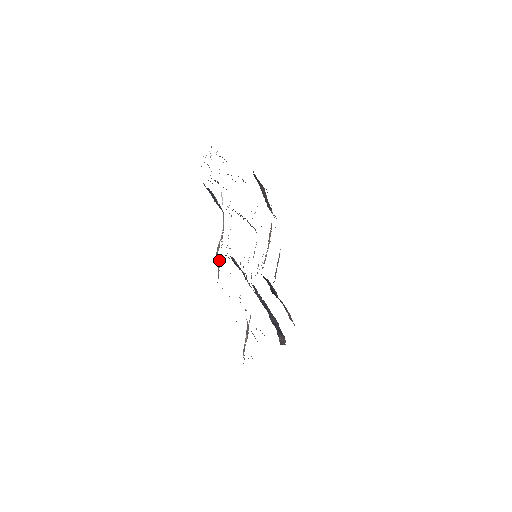
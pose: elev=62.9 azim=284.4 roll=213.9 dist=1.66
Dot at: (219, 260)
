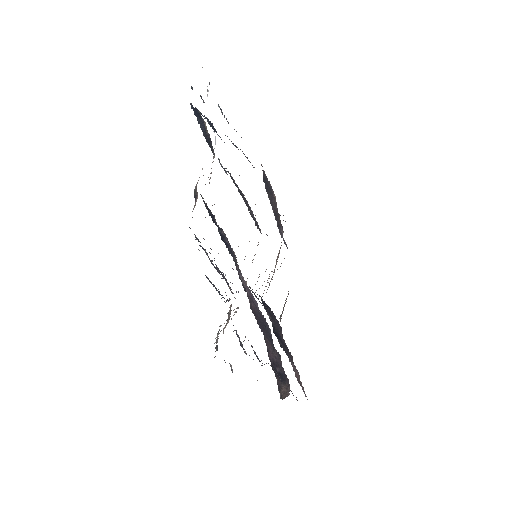
Dot at: (197, 194)
